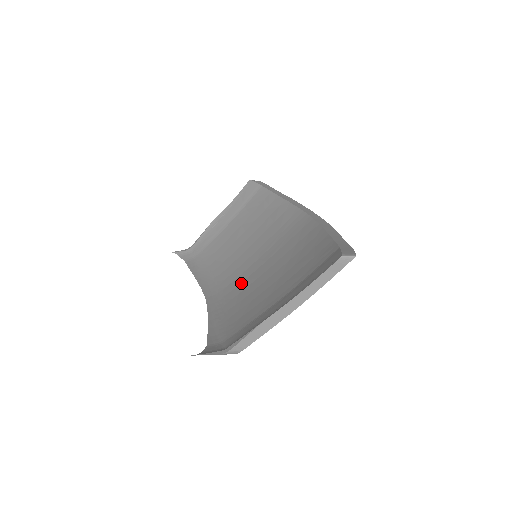
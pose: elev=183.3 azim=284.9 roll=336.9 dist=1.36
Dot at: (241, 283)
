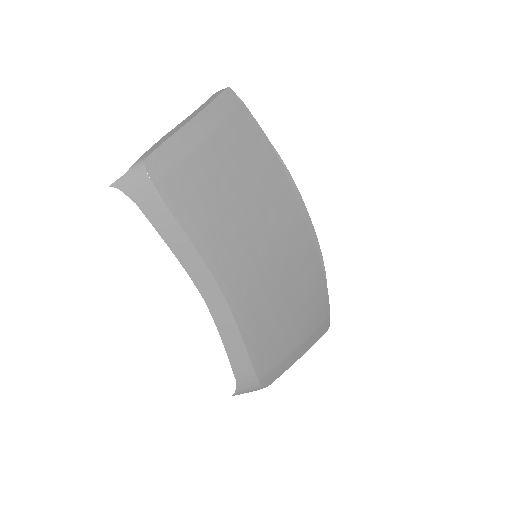
Dot at: occluded
